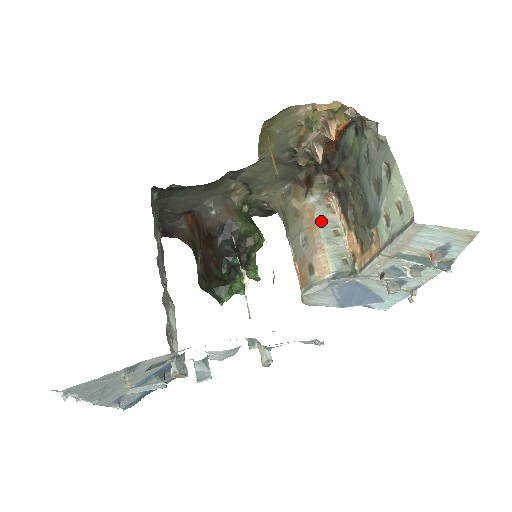
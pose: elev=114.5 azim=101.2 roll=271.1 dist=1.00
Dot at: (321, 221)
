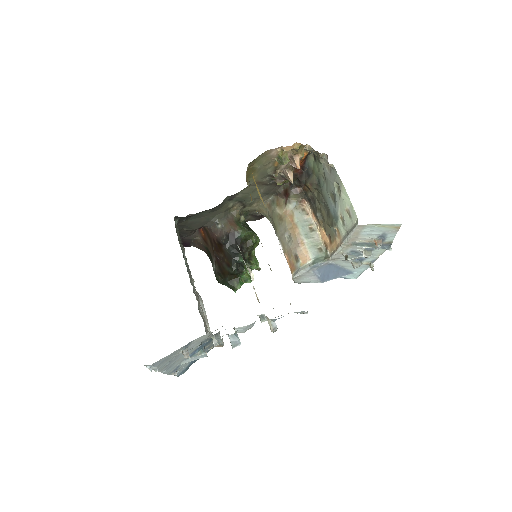
Dot at: (299, 222)
